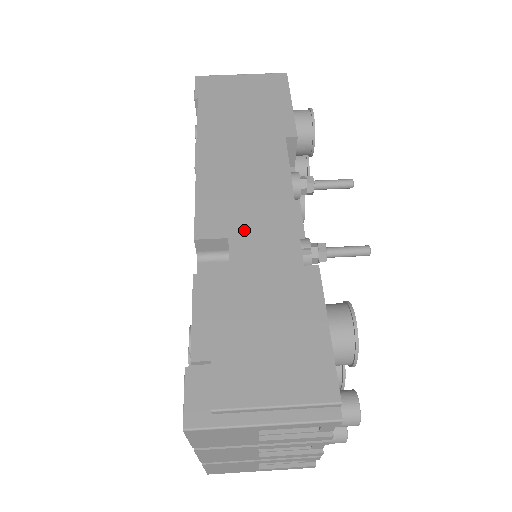
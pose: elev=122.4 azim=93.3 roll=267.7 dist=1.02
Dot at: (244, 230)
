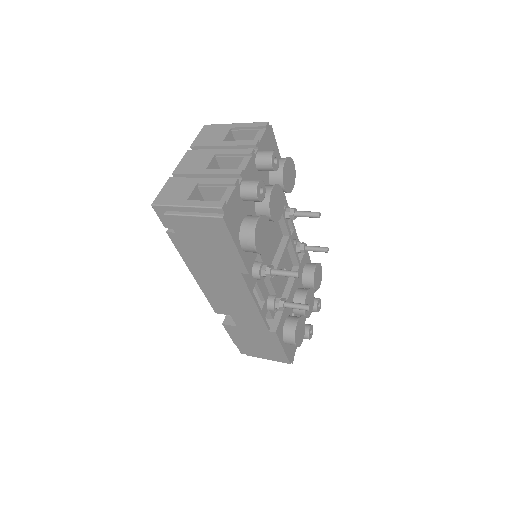
Dot at: occluded
